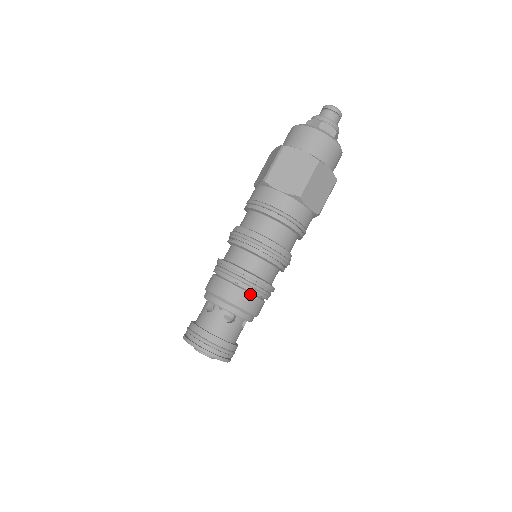
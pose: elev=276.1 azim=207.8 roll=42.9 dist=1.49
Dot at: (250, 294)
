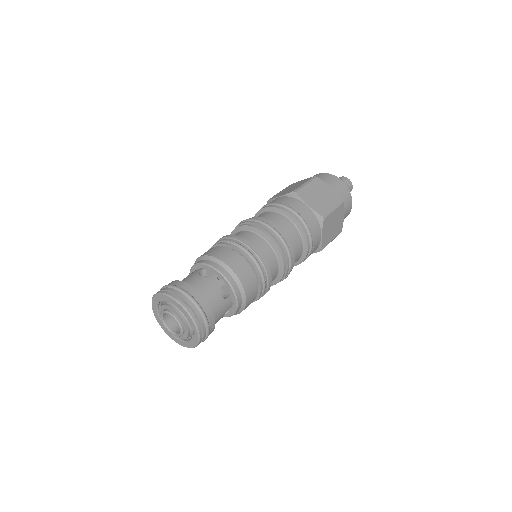
Dot at: (255, 278)
